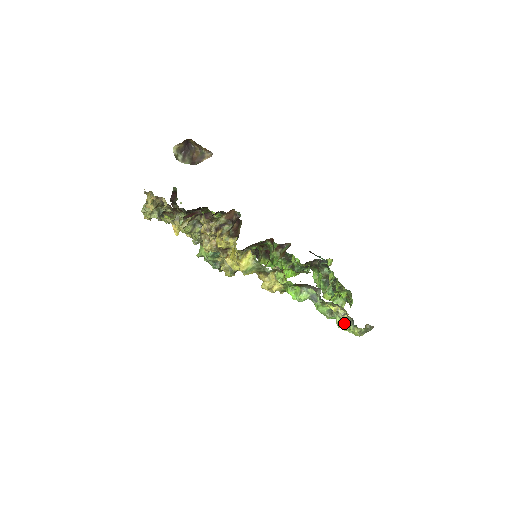
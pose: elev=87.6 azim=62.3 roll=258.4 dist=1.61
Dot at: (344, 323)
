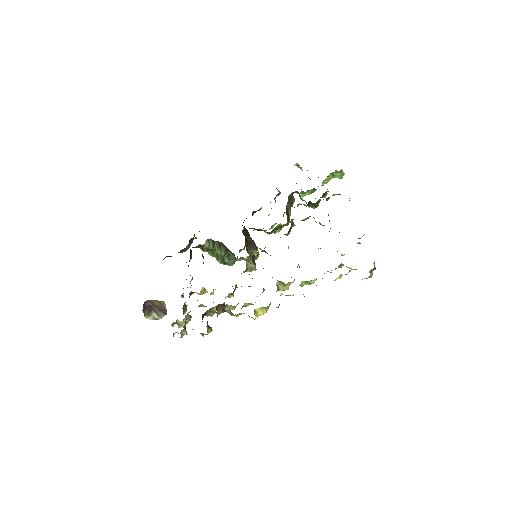
Dot at: occluded
